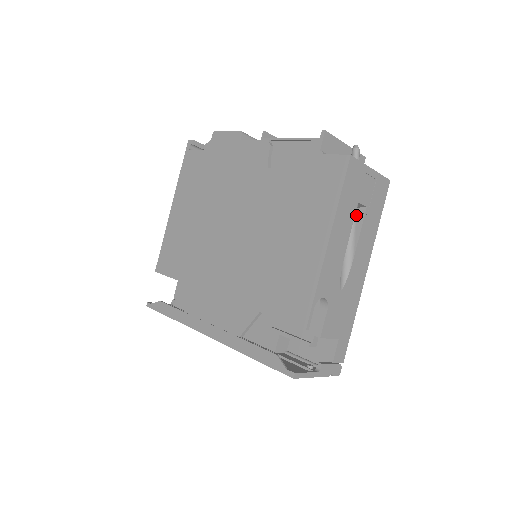
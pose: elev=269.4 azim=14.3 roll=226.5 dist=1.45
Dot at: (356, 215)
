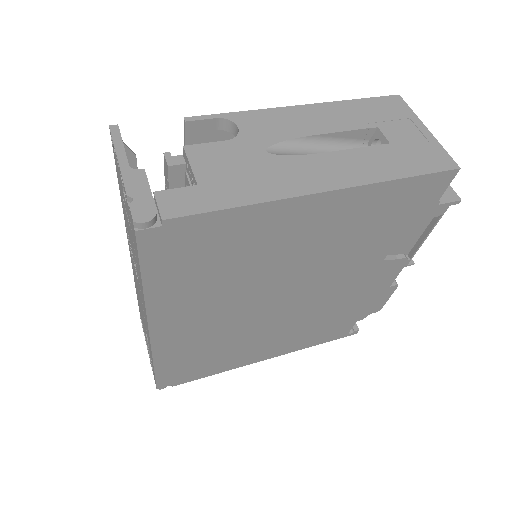
Dot at: occluded
